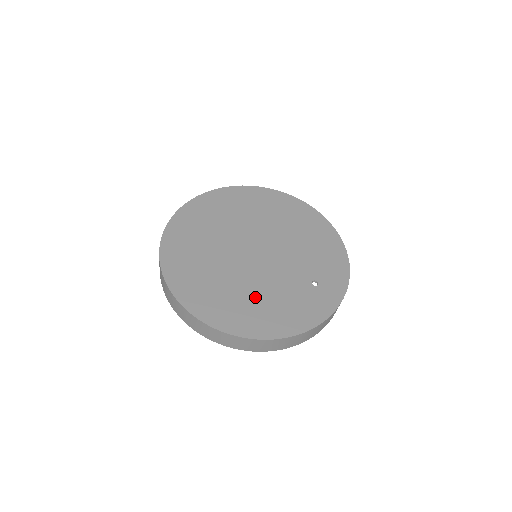
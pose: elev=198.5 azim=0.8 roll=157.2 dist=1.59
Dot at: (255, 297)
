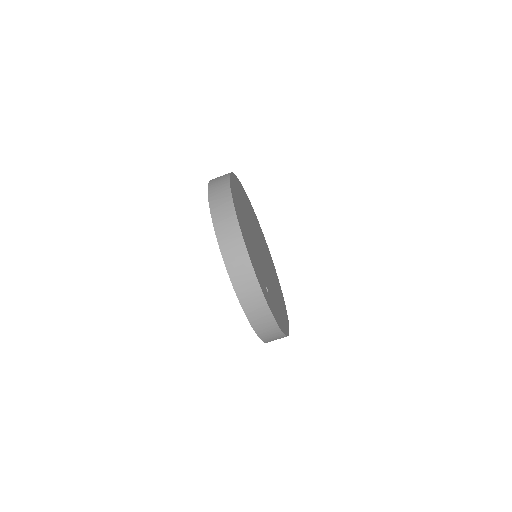
Dot at: (248, 231)
